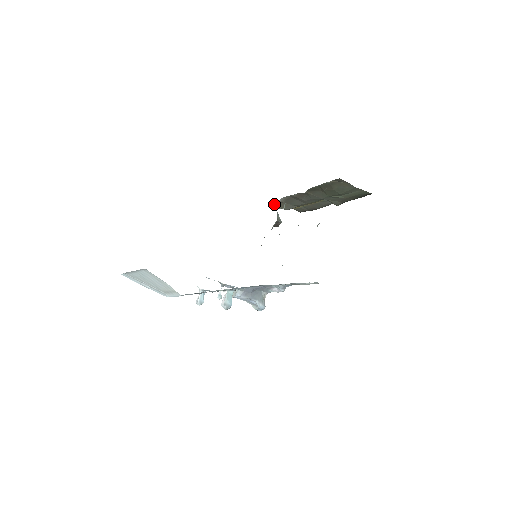
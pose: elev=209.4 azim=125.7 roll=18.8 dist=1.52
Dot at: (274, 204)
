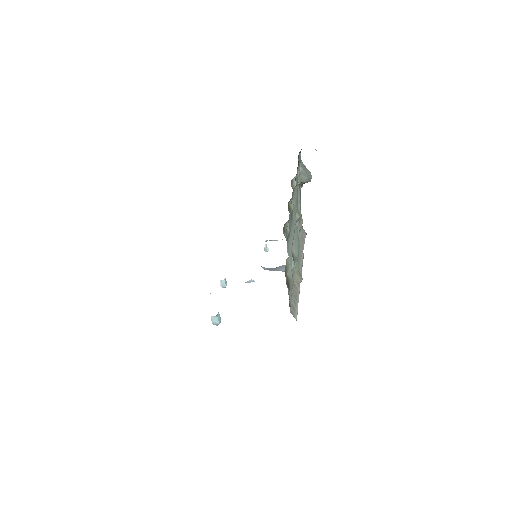
Dot at: occluded
